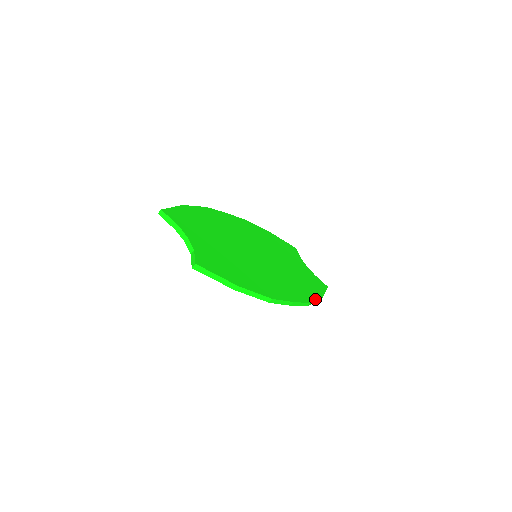
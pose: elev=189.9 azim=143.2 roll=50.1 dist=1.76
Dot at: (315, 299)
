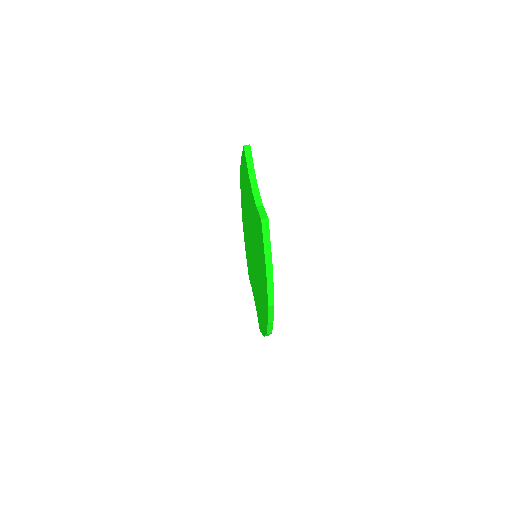
Dot at: occluded
